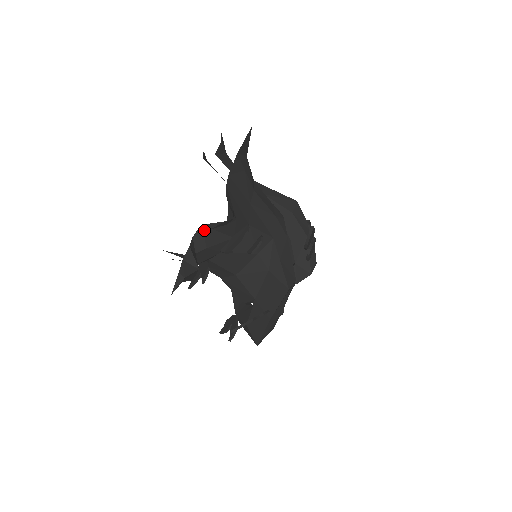
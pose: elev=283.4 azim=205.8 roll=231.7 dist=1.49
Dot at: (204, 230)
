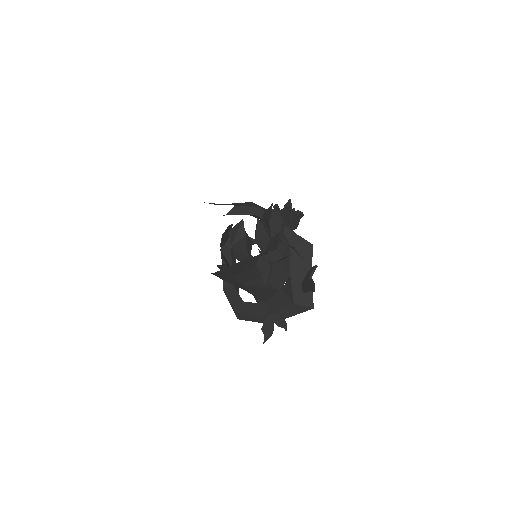
Dot at: (264, 219)
